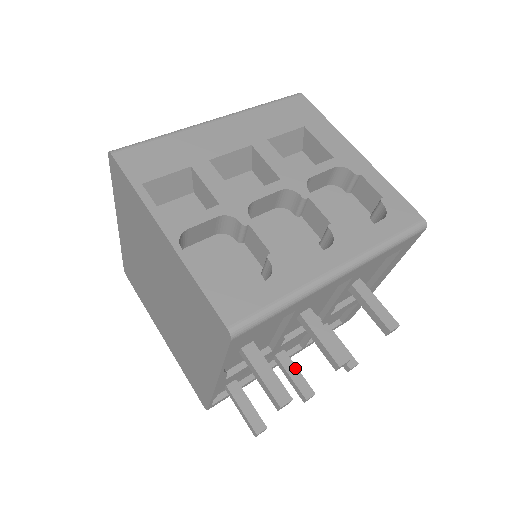
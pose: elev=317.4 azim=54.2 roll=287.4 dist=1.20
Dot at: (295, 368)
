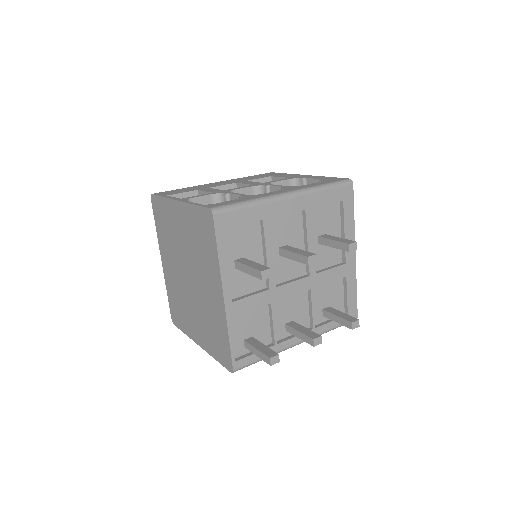
Dot at: (302, 327)
